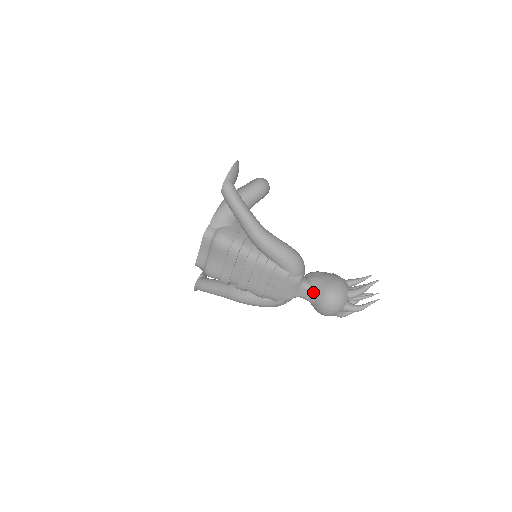
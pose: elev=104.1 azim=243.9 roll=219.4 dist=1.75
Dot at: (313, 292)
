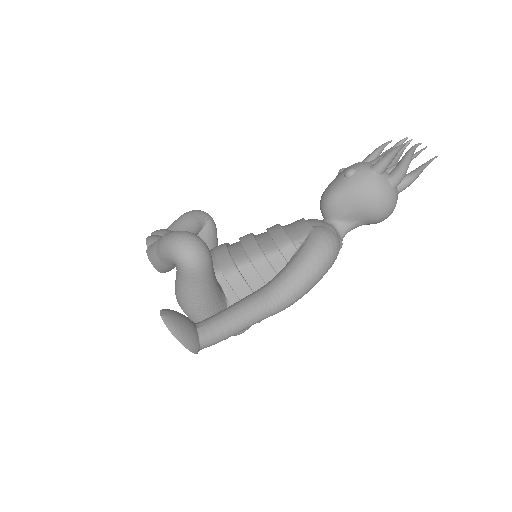
Dot at: occluded
